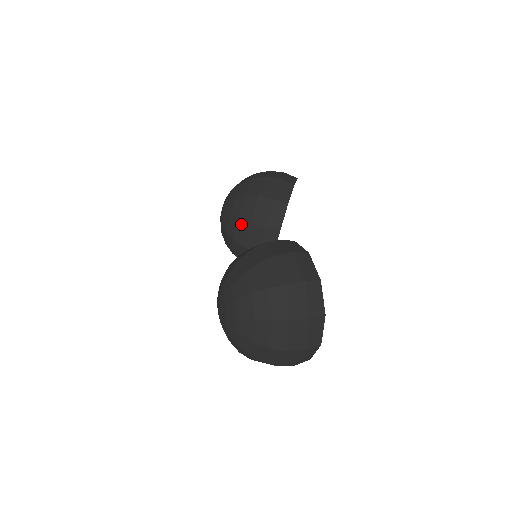
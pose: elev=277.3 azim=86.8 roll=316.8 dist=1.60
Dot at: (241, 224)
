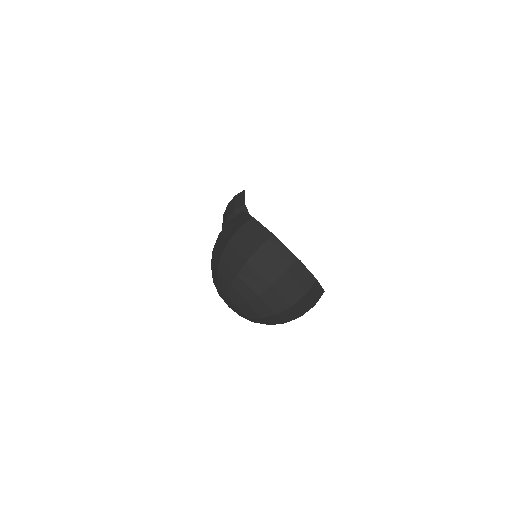
Dot at: occluded
